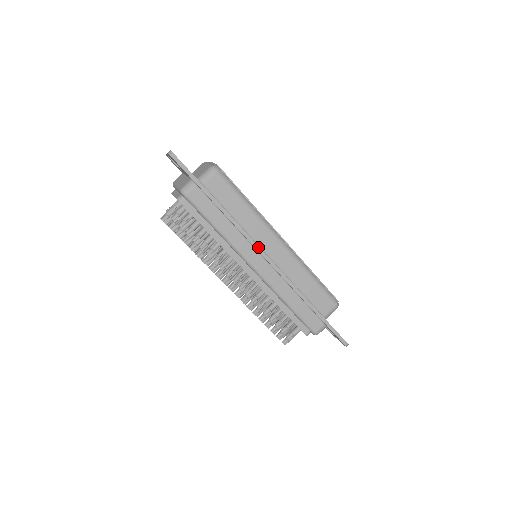
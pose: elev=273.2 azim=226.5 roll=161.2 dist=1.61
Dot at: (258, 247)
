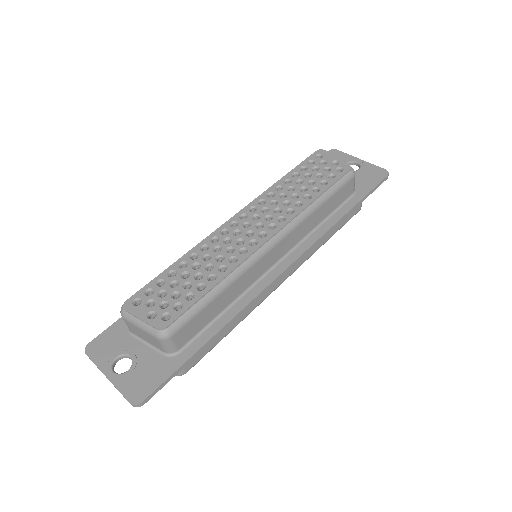
Dot at: (272, 283)
